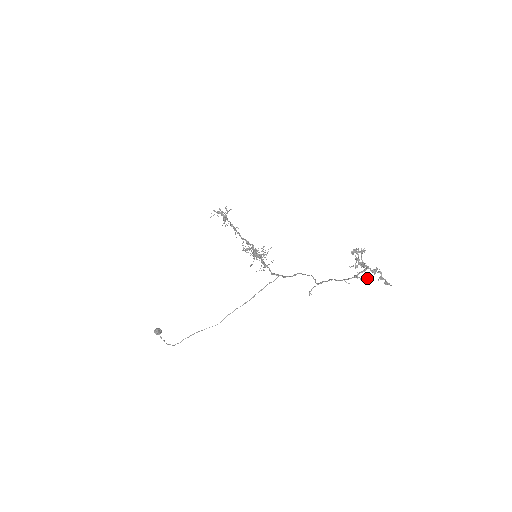
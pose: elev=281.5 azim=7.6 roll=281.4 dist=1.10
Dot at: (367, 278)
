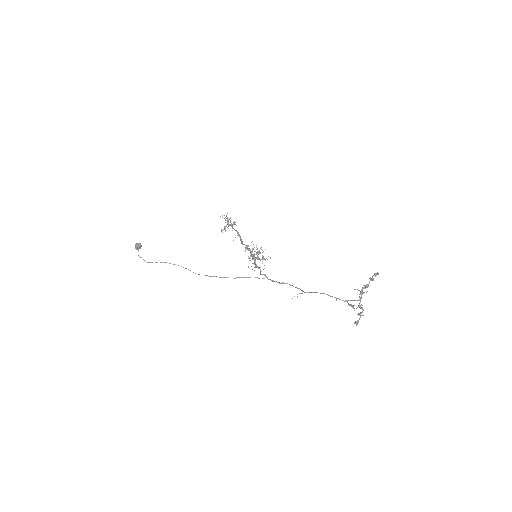
Dot at: occluded
